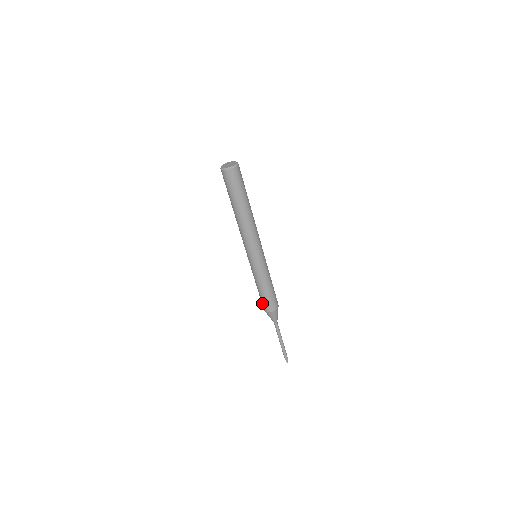
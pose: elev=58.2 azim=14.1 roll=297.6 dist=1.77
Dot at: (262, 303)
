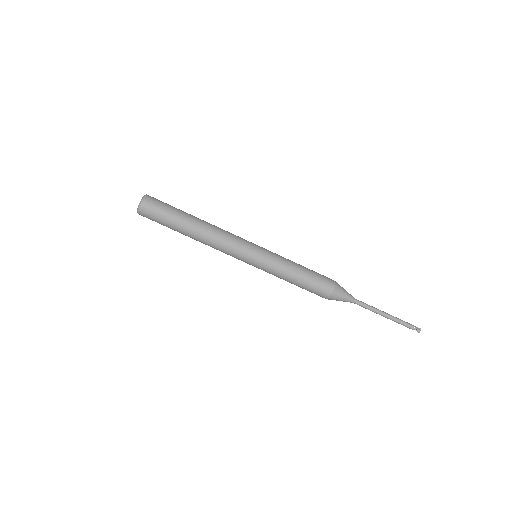
Dot at: occluded
